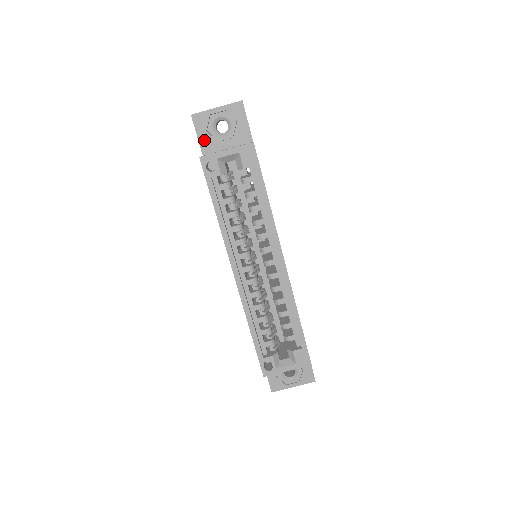
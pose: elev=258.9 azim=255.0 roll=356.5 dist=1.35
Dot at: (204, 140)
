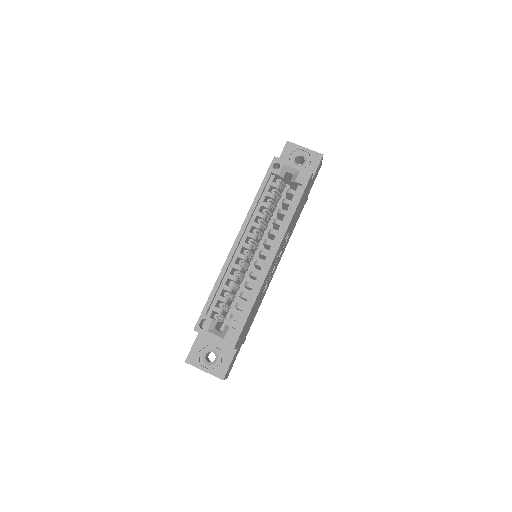
Dot at: (283, 159)
